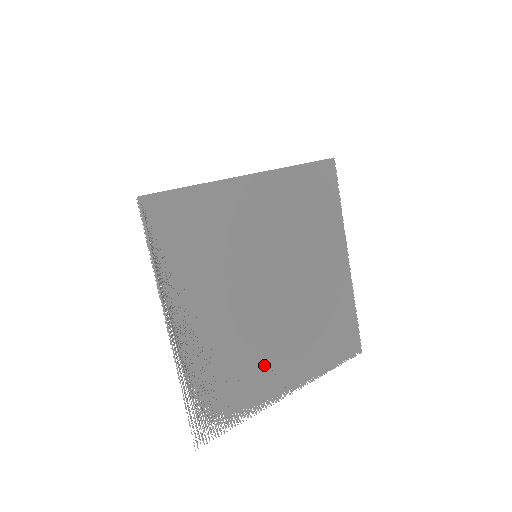
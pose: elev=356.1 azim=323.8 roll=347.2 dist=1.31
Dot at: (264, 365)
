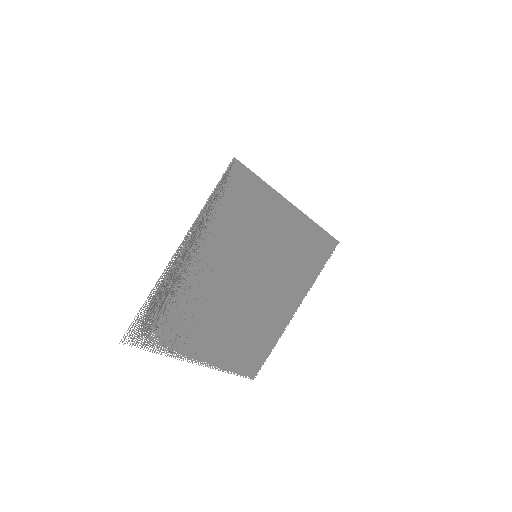
Dot at: (201, 329)
